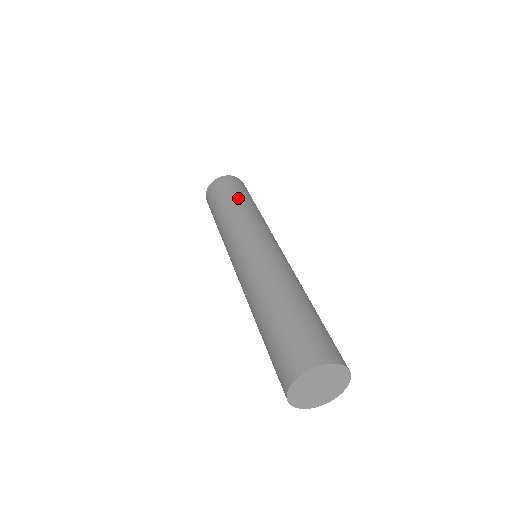
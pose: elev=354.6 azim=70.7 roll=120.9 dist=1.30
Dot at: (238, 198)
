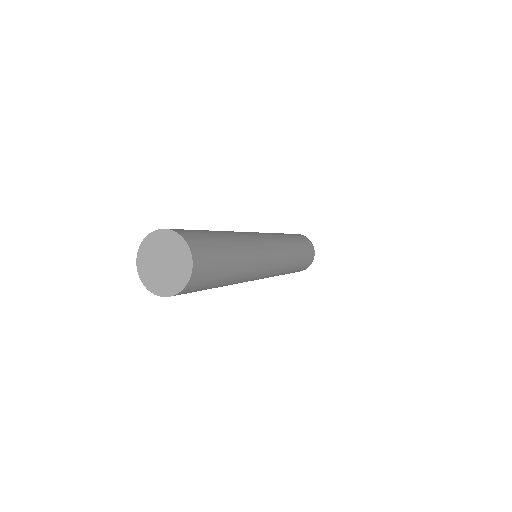
Dot at: occluded
